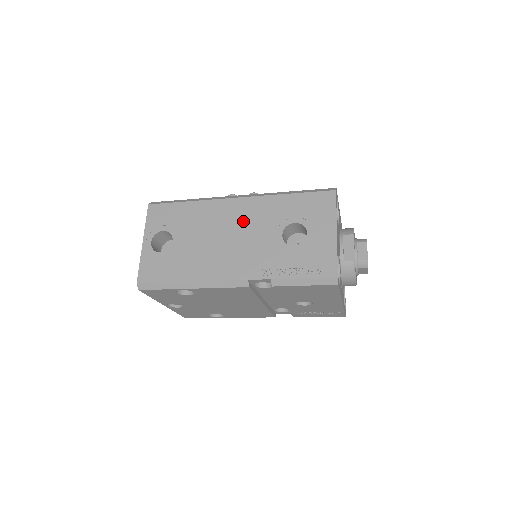
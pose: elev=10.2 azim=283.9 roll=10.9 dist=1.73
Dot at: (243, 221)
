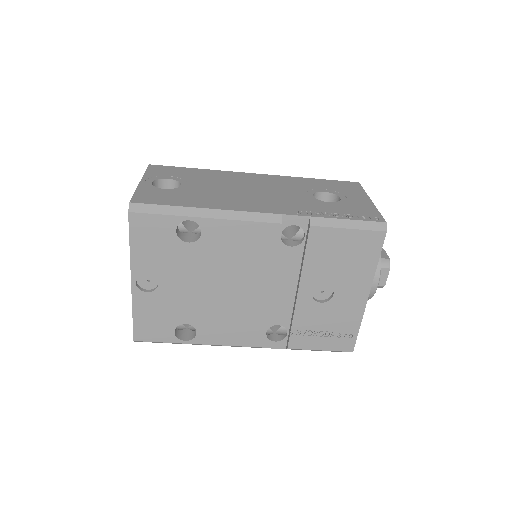
Dot at: (266, 184)
